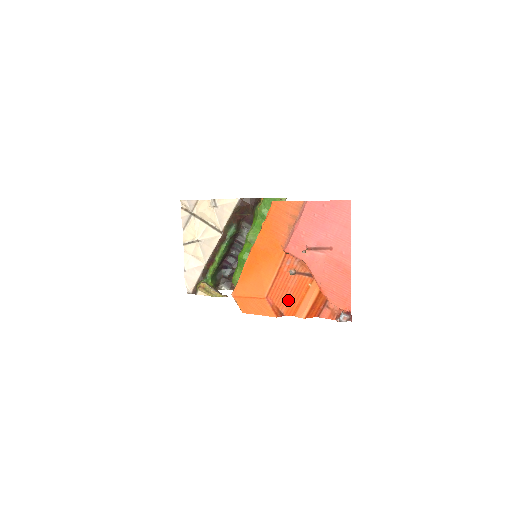
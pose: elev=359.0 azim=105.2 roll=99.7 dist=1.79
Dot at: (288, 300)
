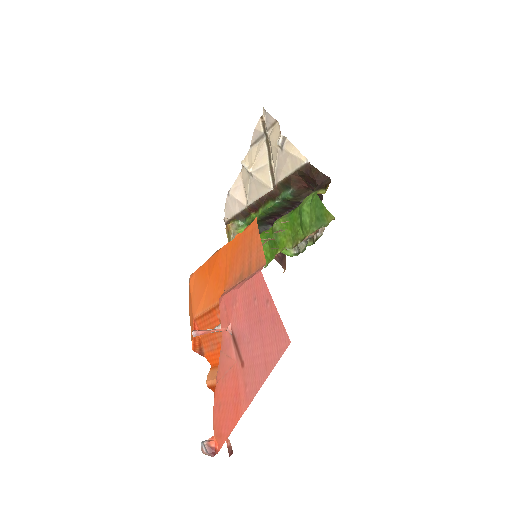
Dot at: (212, 348)
